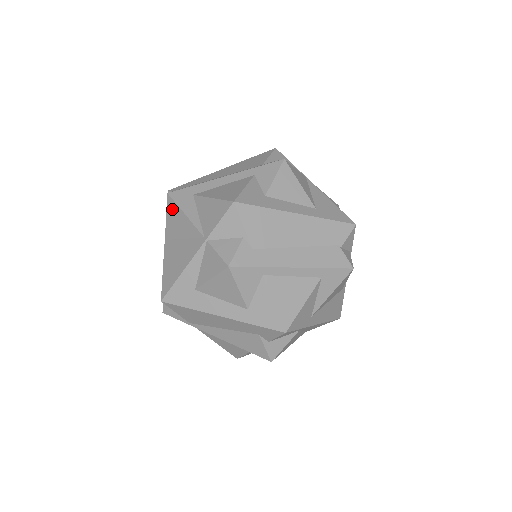
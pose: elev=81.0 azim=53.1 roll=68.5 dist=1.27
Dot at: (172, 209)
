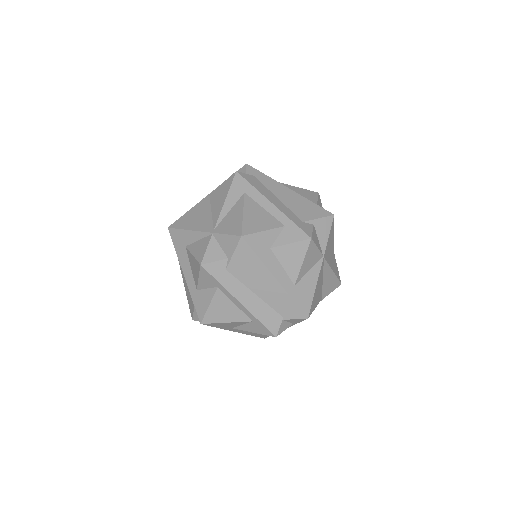
Dot at: (227, 185)
